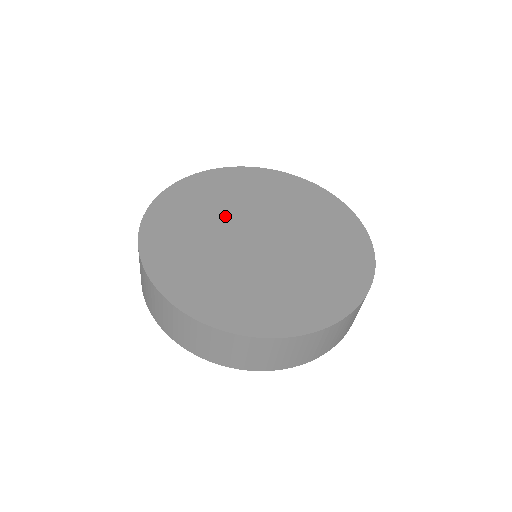
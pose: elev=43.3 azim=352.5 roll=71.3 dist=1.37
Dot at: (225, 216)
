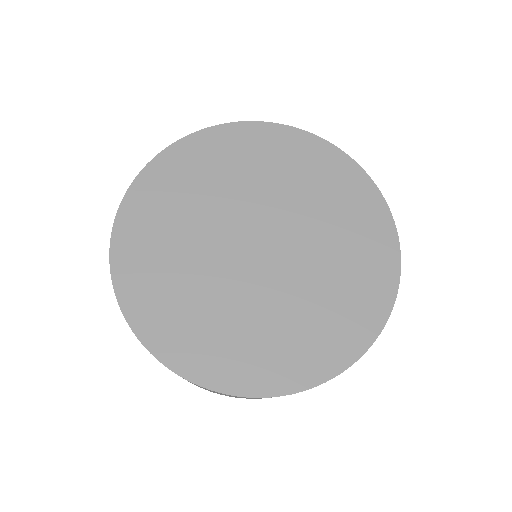
Dot at: (206, 229)
